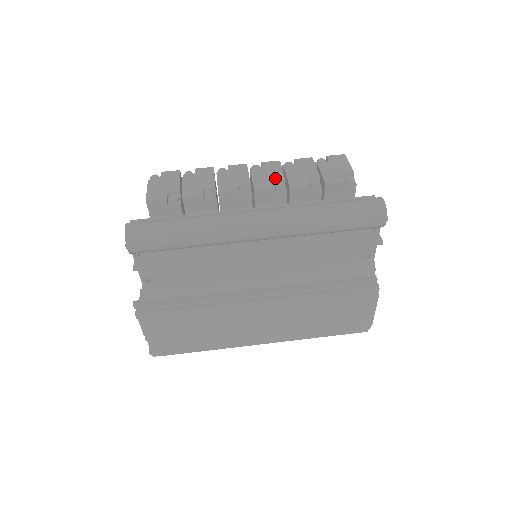
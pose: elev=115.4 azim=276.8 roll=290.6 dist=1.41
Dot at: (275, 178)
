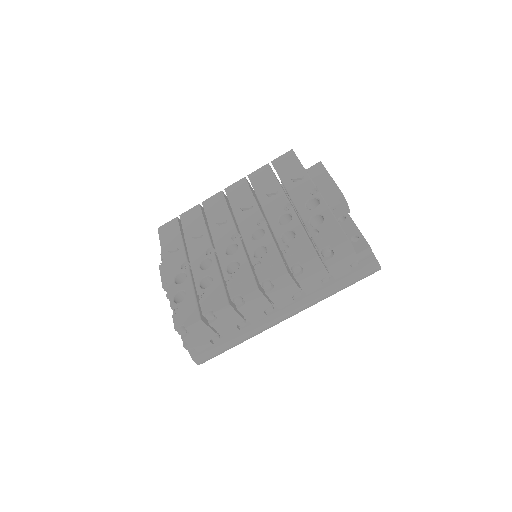
Dot at: (291, 293)
